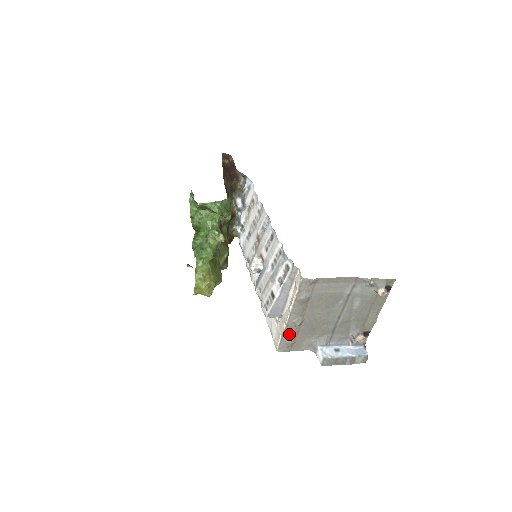
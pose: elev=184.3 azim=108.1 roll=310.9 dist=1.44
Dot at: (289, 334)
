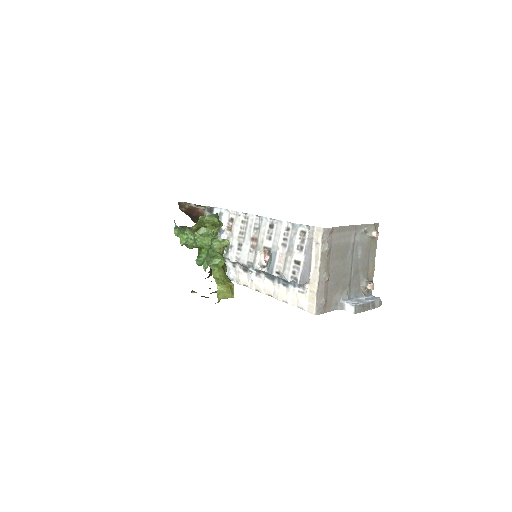
Dot at: (322, 292)
